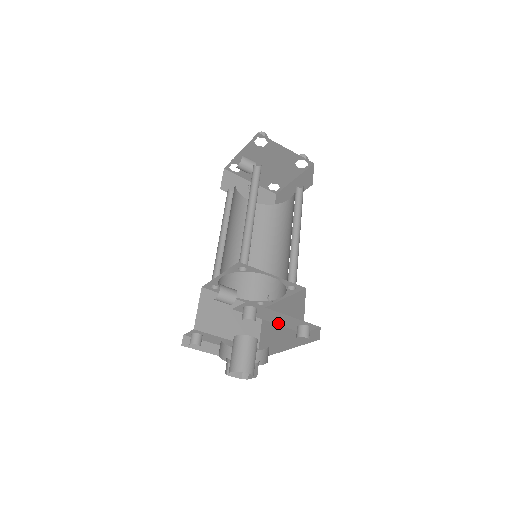
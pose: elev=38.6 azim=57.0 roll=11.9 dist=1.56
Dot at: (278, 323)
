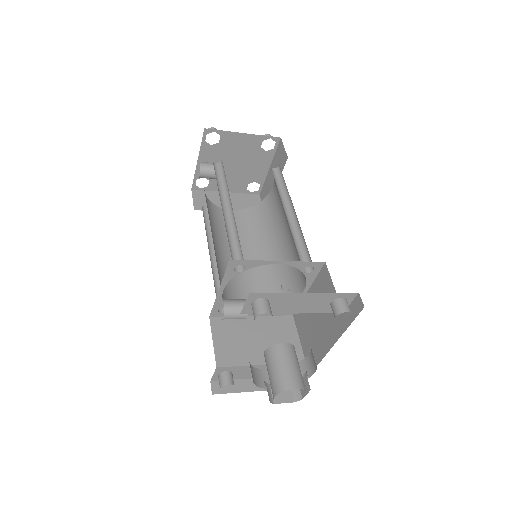
Dot at: (306, 311)
